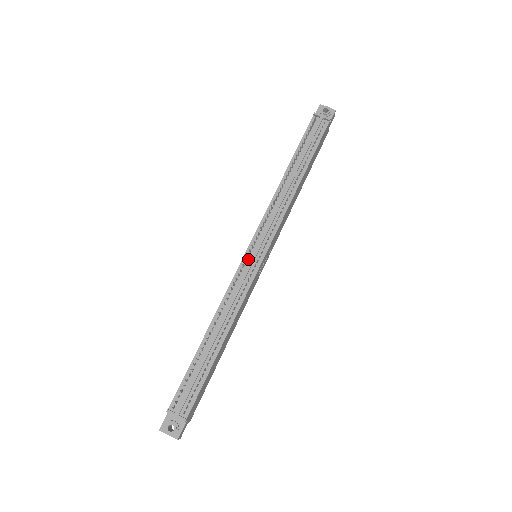
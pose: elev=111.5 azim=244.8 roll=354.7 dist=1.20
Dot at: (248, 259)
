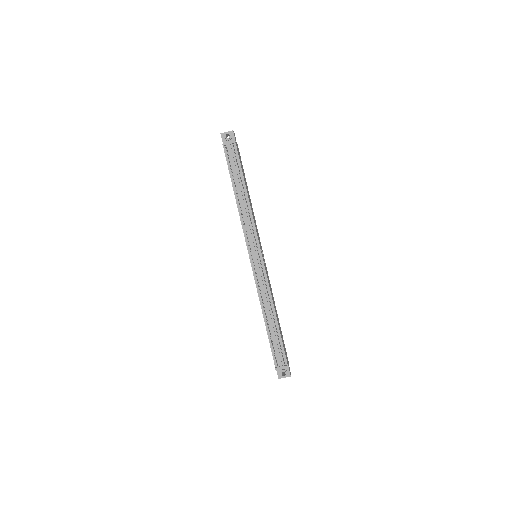
Dot at: (254, 263)
